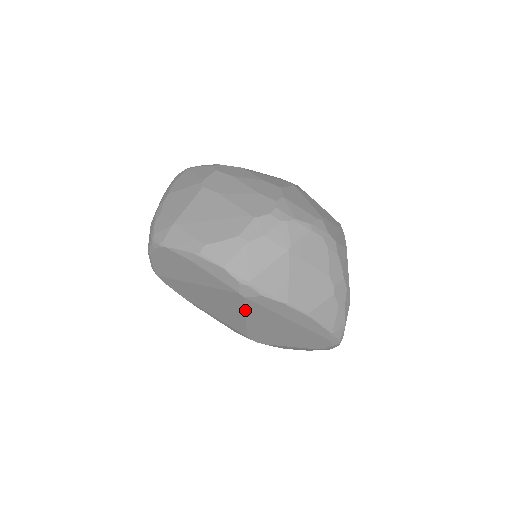
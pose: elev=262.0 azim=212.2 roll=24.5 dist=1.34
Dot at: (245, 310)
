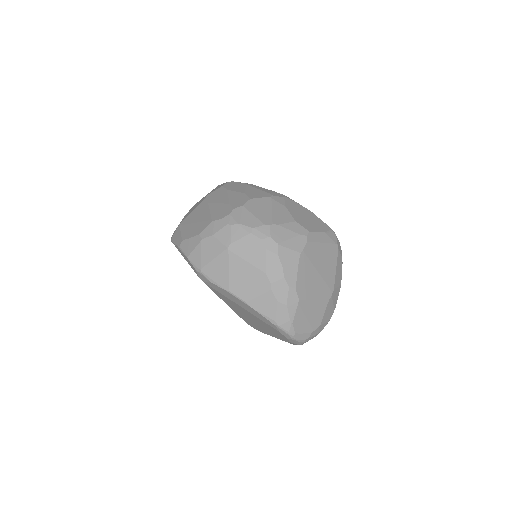
Dot at: (217, 295)
